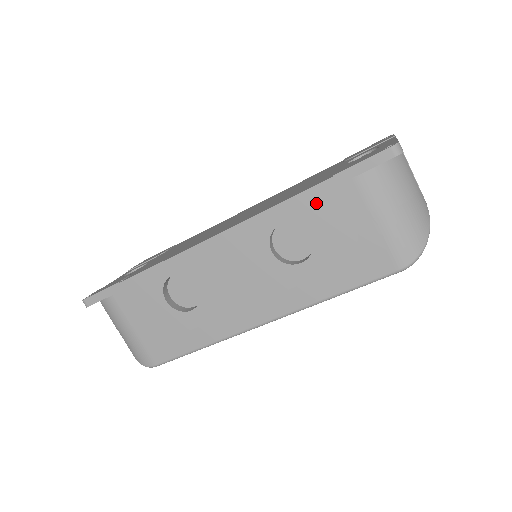
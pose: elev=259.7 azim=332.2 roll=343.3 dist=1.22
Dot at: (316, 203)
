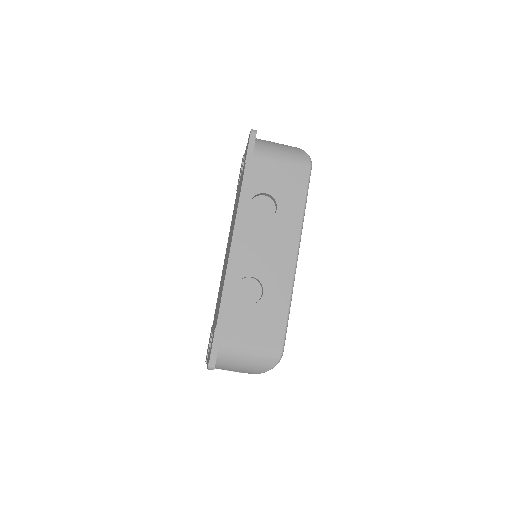
Dot at: (252, 180)
